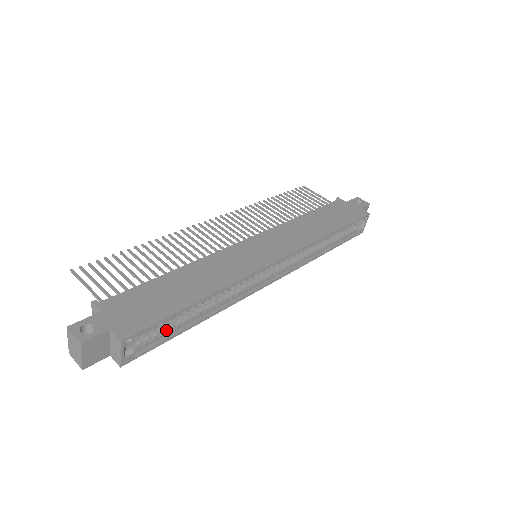
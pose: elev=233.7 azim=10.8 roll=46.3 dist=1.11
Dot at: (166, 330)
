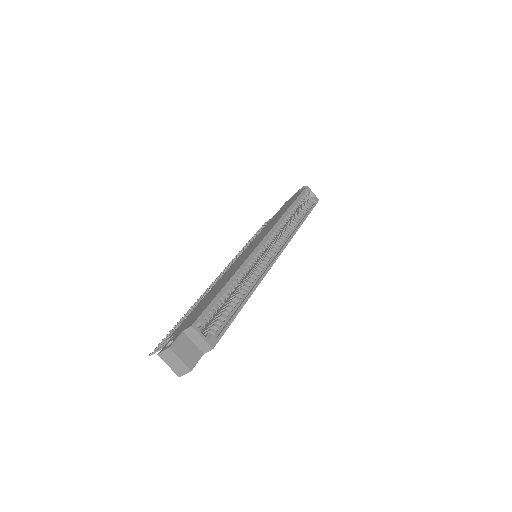
Dot at: (227, 317)
